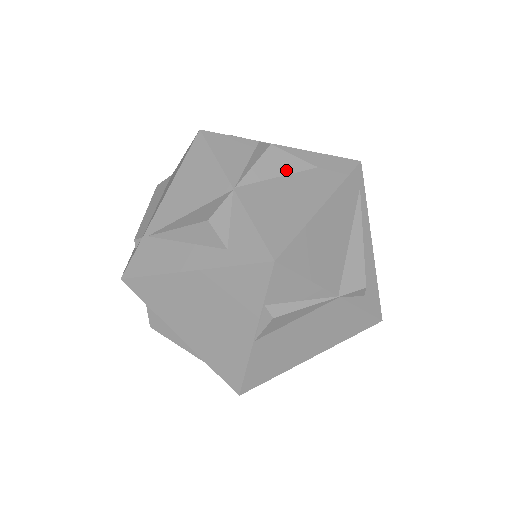
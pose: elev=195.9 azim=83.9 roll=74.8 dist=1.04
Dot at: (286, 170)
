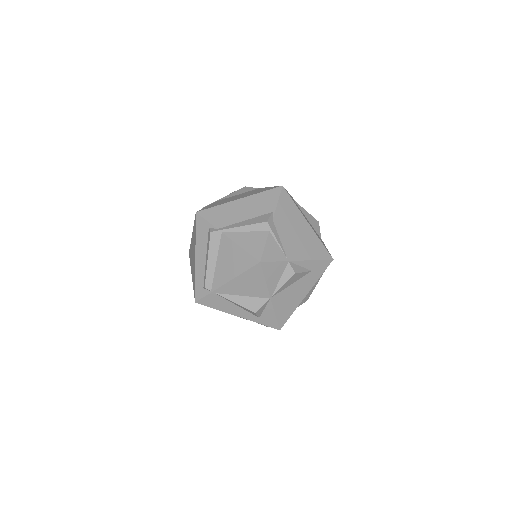
Dot at: (297, 280)
